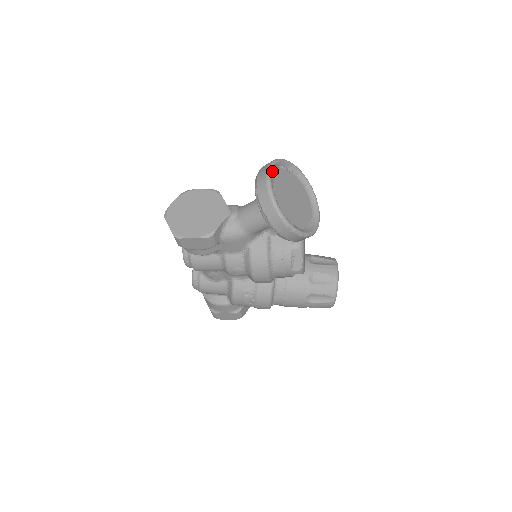
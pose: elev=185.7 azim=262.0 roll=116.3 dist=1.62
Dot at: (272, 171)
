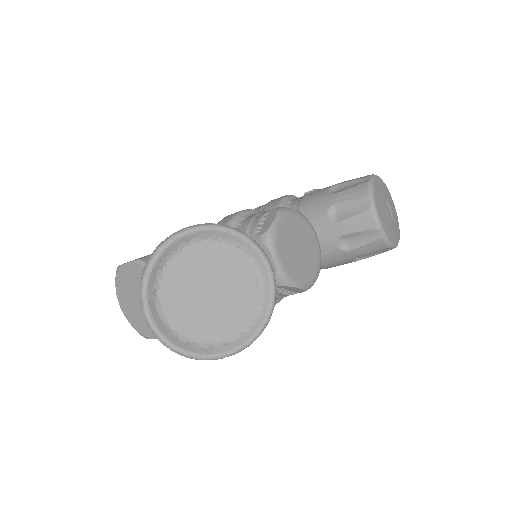
Dot at: (148, 304)
